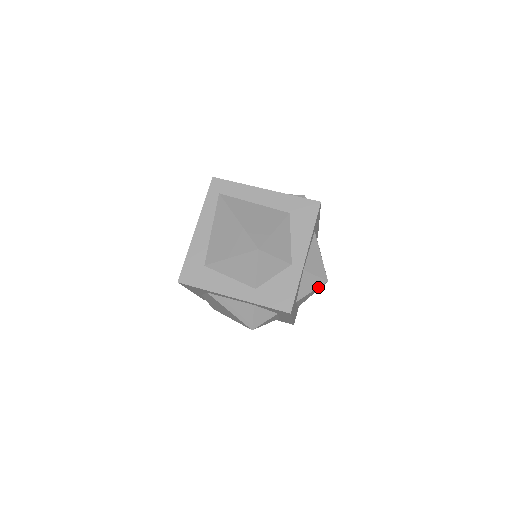
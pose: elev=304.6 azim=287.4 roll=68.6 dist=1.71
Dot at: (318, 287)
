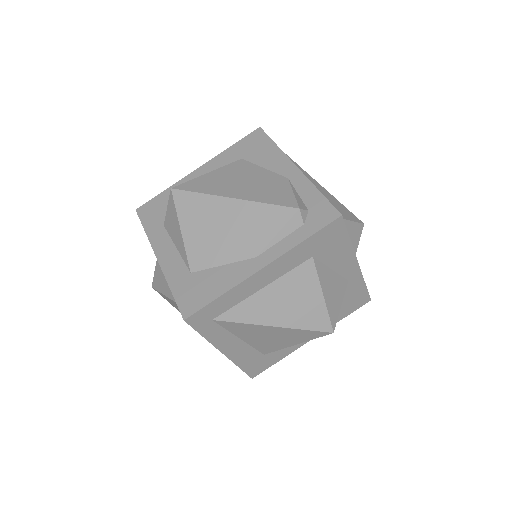
Dot at: occluded
